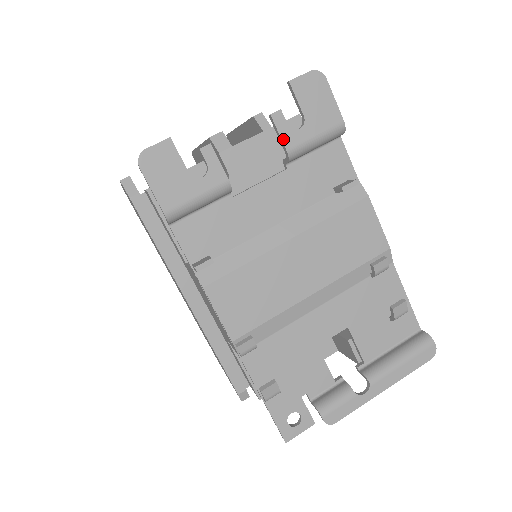
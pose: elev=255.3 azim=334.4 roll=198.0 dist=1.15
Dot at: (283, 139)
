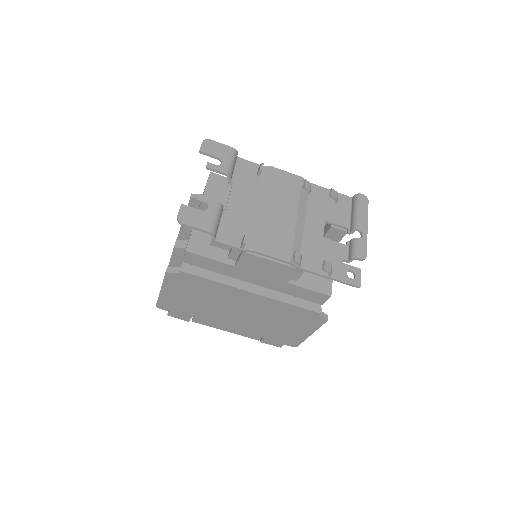
Dot at: (220, 171)
